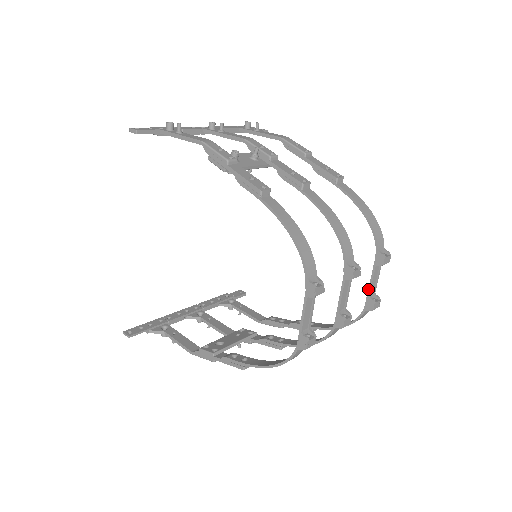
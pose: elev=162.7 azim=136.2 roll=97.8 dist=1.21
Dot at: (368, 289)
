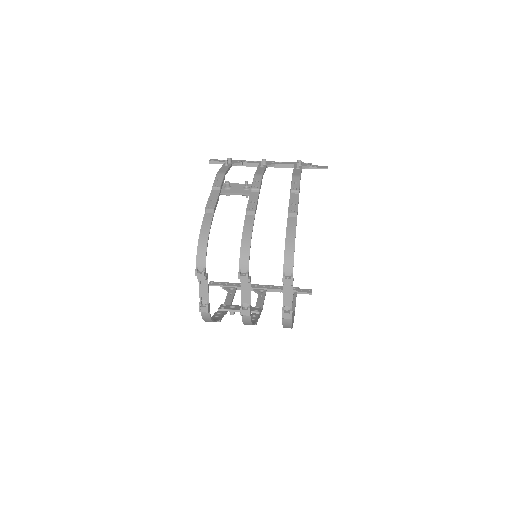
Dot at: (283, 301)
